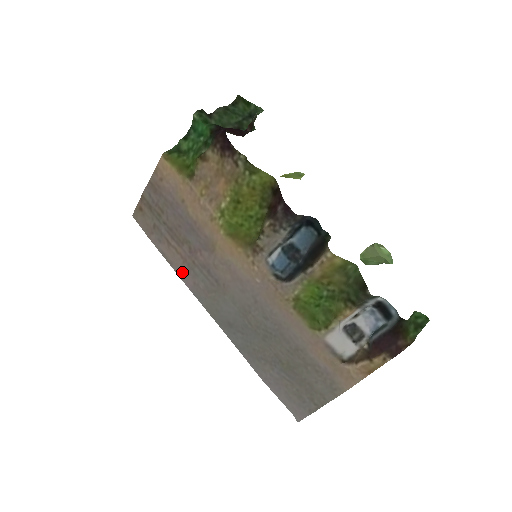
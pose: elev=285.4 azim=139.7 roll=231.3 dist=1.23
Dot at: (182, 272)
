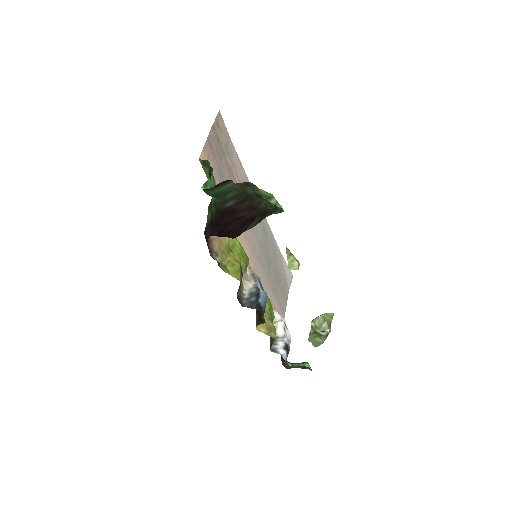
Dot at: (245, 181)
